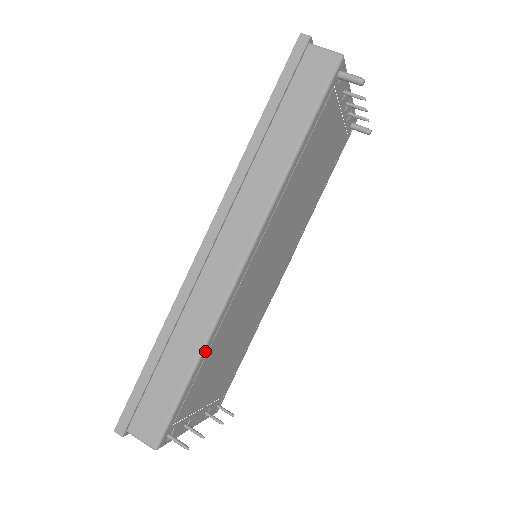
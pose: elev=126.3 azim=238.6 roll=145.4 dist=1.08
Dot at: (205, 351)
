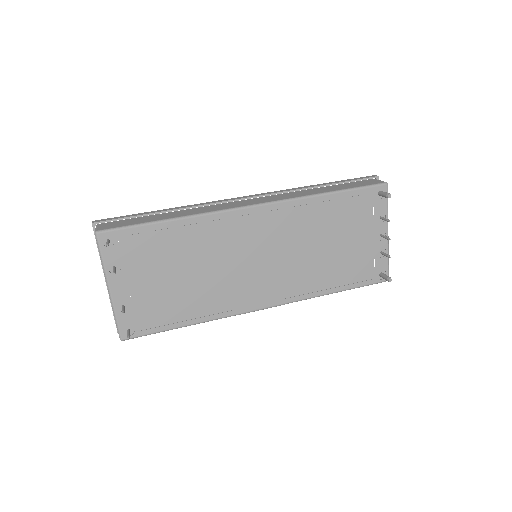
Dot at: (181, 221)
